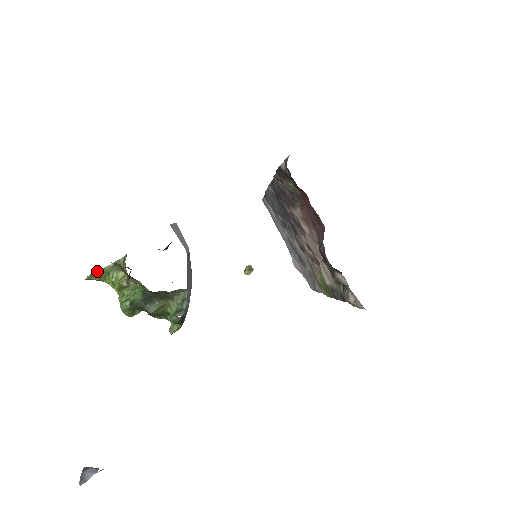
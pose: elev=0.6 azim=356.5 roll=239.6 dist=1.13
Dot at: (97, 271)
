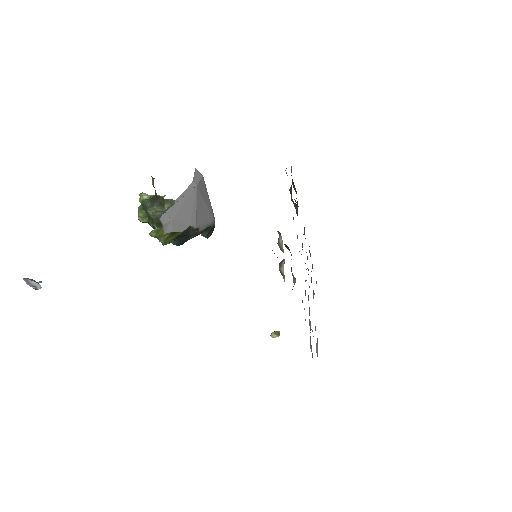
Dot at: (146, 194)
